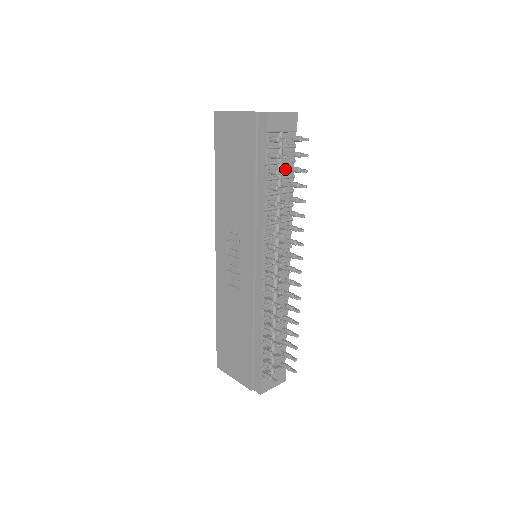
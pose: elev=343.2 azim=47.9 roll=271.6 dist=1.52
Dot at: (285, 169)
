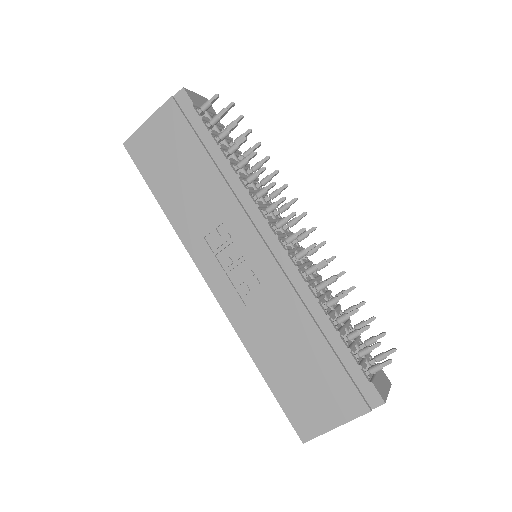
Dot at: occluded
